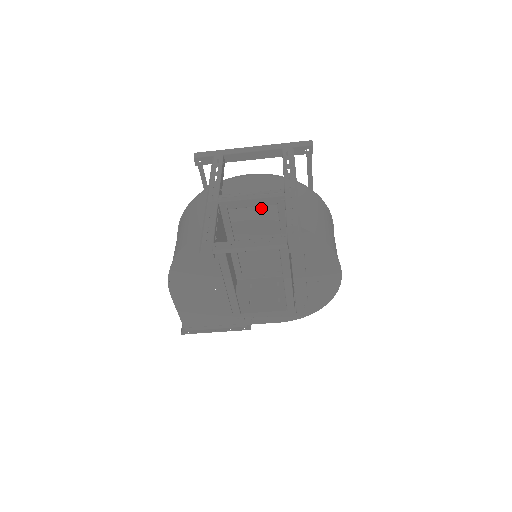
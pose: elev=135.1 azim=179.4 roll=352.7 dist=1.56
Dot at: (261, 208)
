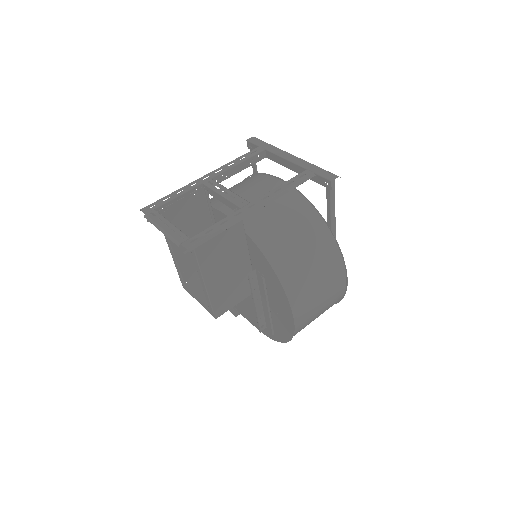
Dot at: occluded
